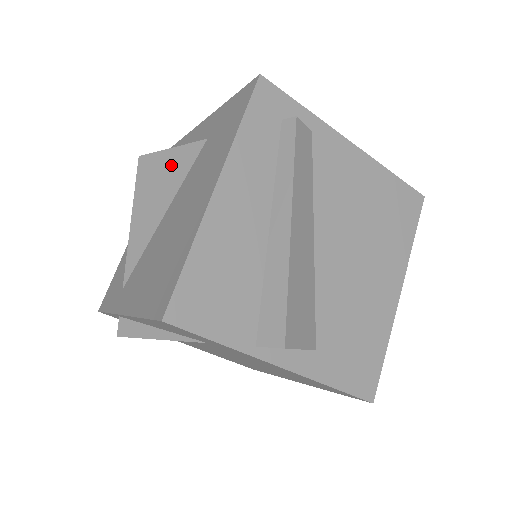
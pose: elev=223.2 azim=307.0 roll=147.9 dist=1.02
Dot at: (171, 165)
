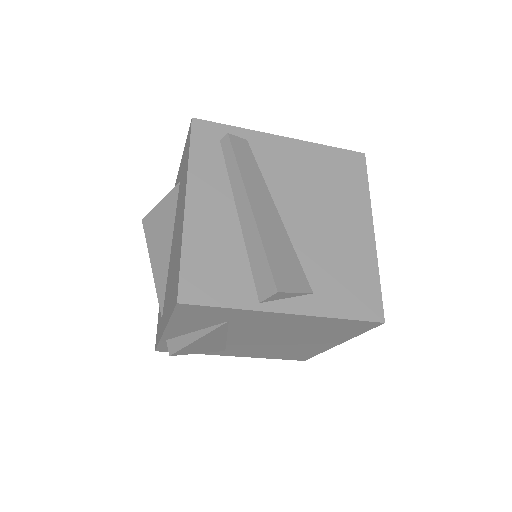
Dot at: (164, 213)
